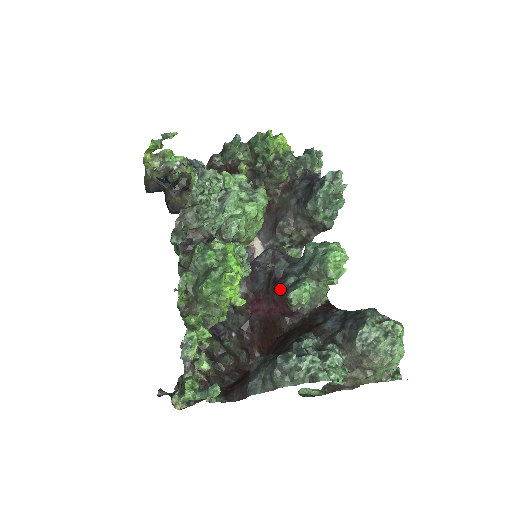
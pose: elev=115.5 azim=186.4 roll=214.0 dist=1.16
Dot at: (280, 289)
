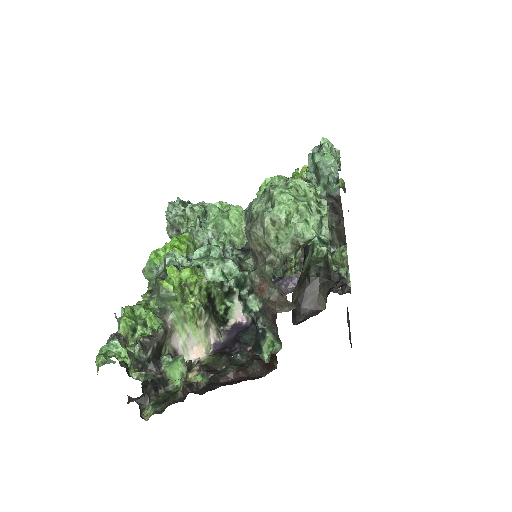
Dot at: occluded
